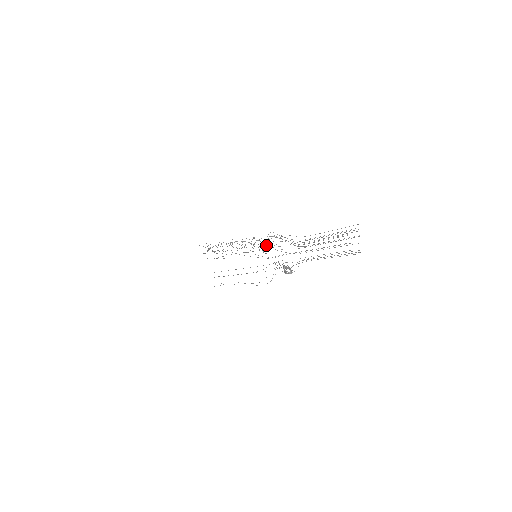
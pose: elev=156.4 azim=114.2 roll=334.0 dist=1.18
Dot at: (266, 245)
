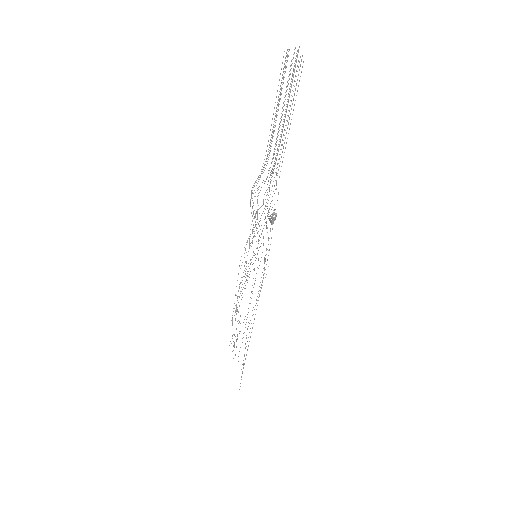
Dot at: occluded
